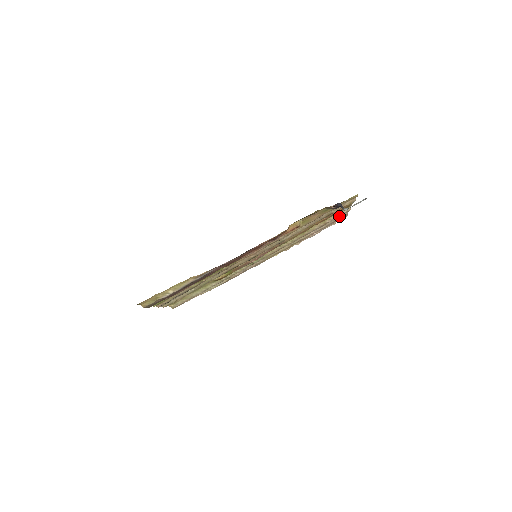
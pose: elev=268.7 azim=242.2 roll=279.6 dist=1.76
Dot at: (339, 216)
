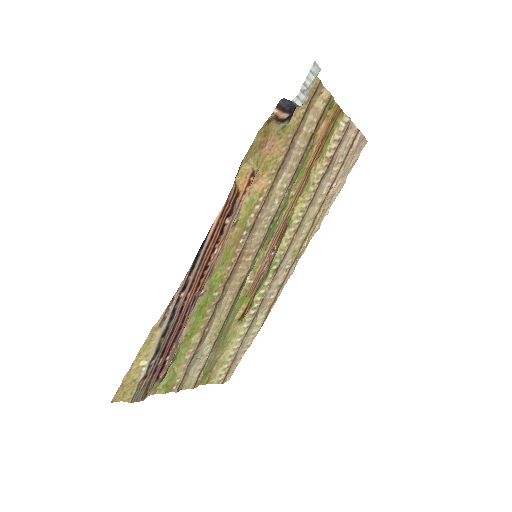
Dot at: (345, 139)
